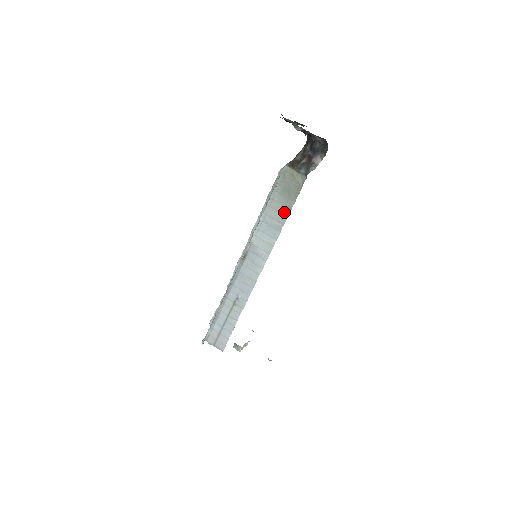
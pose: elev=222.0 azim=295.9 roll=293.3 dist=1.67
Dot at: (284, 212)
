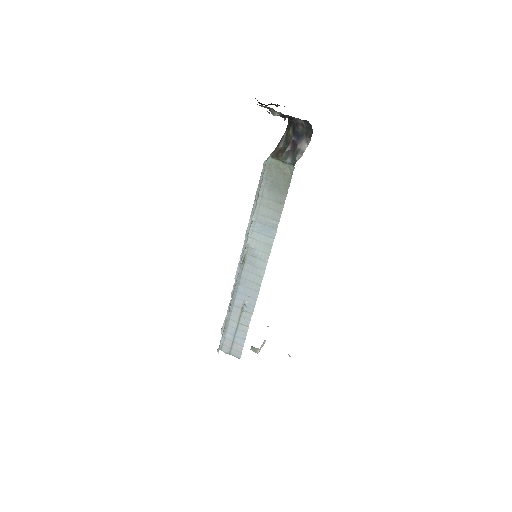
Dot at: (277, 208)
